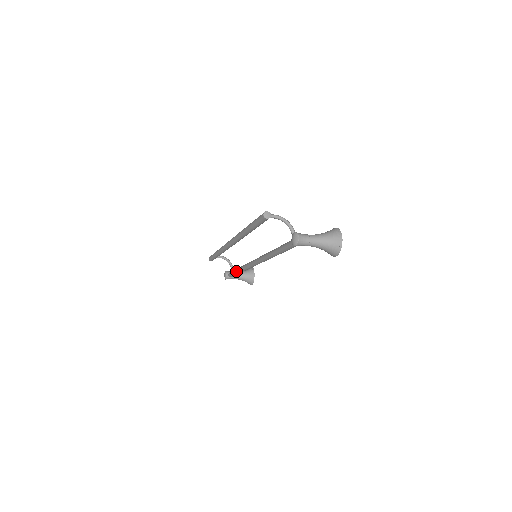
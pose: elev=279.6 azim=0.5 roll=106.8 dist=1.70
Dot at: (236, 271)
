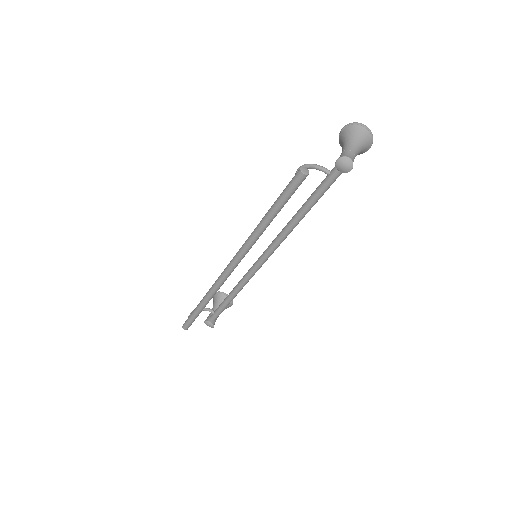
Dot at: (228, 302)
